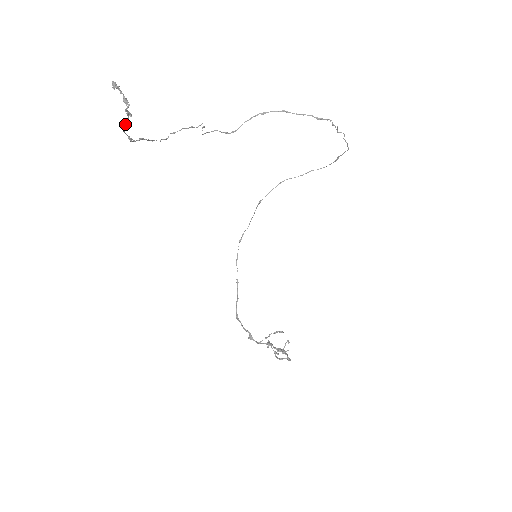
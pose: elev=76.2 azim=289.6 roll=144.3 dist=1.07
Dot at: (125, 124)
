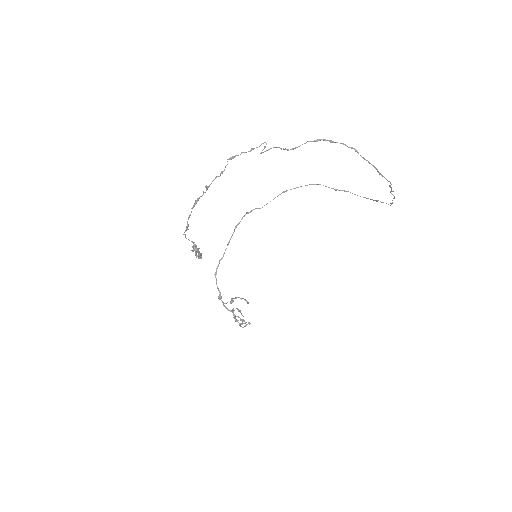
Dot at: occluded
